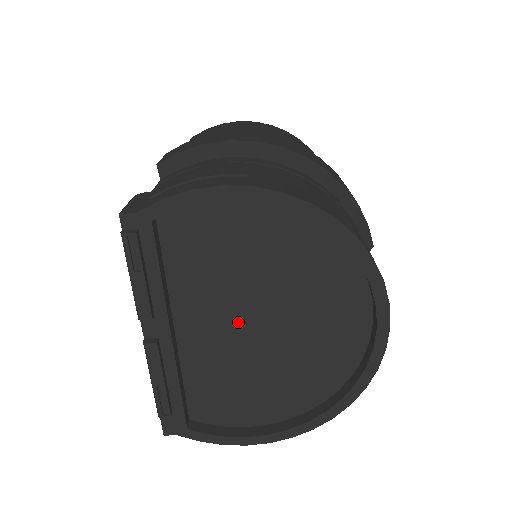
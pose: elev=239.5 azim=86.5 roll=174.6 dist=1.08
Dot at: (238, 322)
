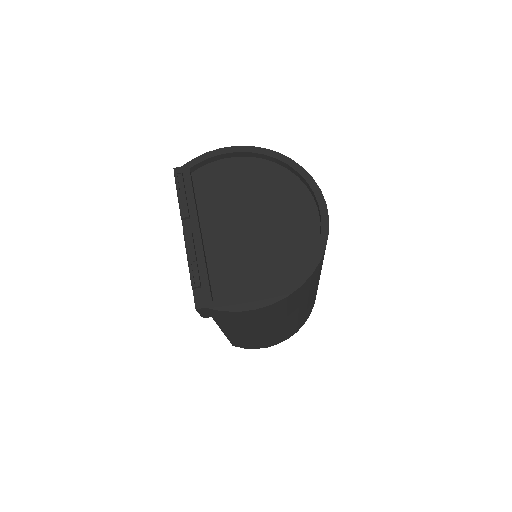
Dot at: (239, 224)
